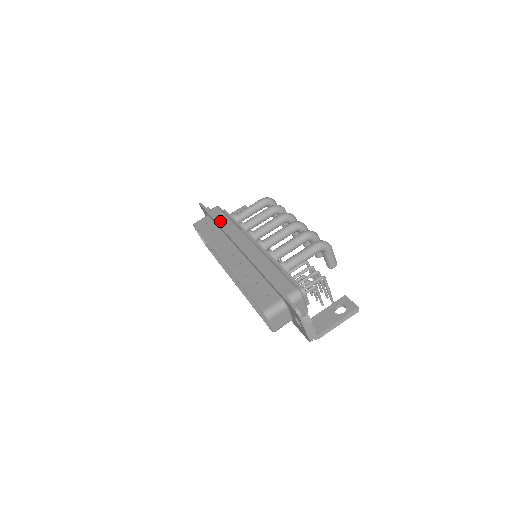
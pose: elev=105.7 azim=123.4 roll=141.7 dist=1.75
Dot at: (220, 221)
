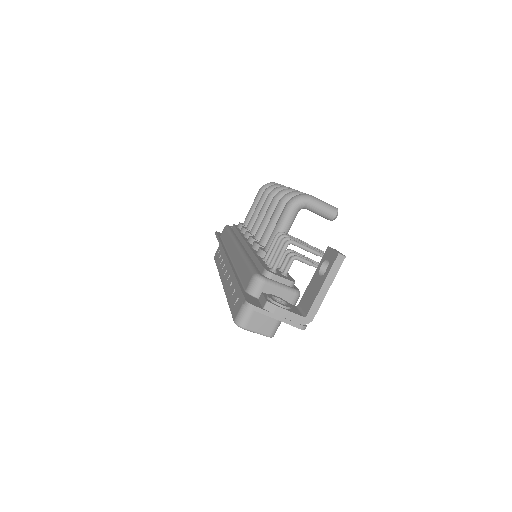
Dot at: (223, 240)
